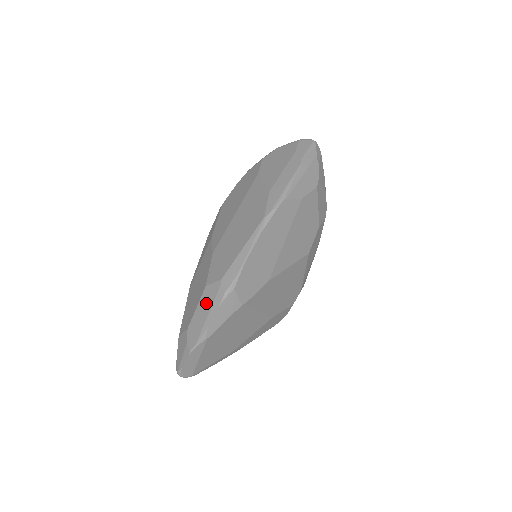
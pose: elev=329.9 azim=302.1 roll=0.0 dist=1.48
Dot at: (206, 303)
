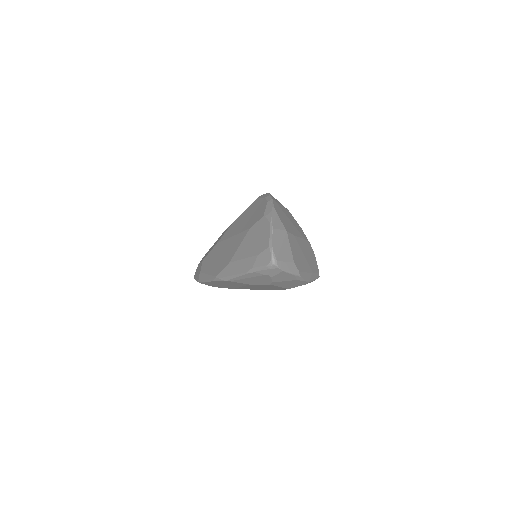
Dot at: (199, 269)
